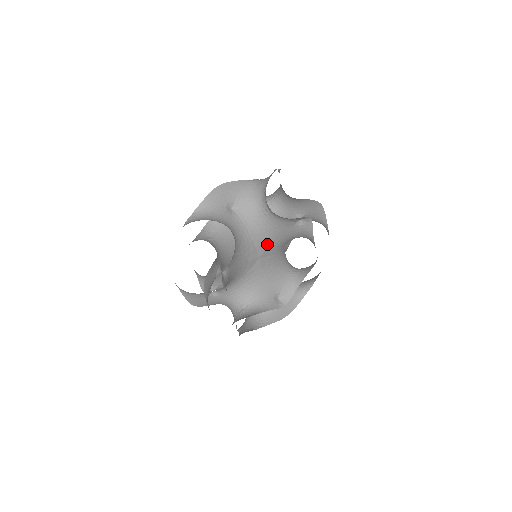
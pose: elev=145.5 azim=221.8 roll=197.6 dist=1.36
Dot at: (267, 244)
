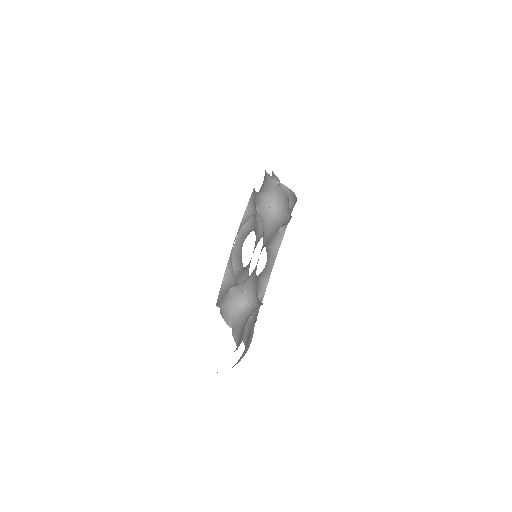
Dot at: occluded
